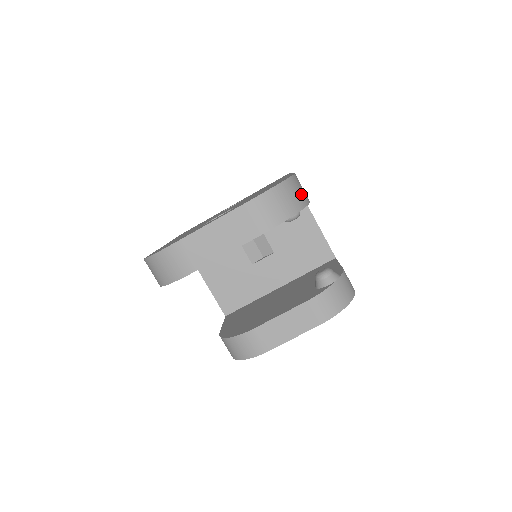
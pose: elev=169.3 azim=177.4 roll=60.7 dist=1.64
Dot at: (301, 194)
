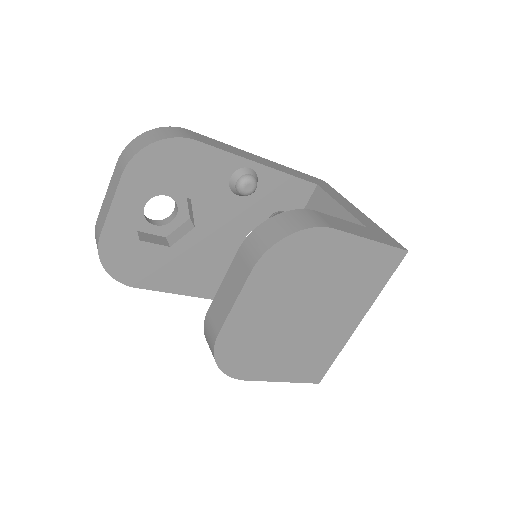
Dot at: (171, 133)
